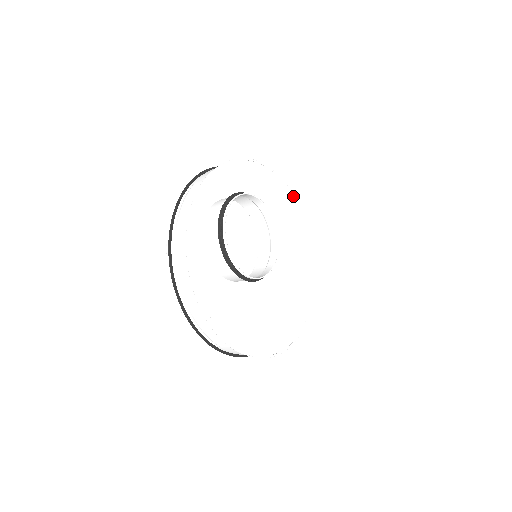
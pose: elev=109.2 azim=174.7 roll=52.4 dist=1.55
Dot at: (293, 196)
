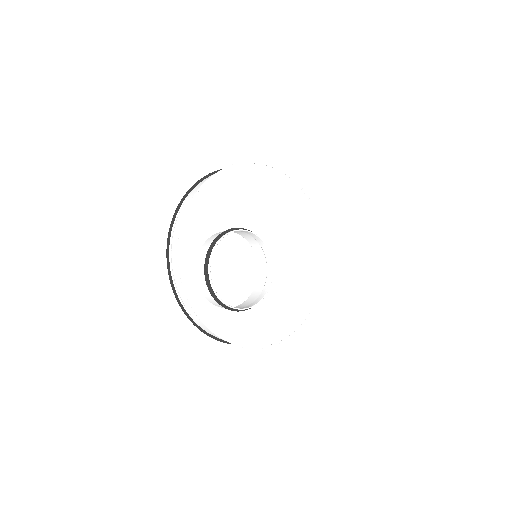
Dot at: (270, 167)
